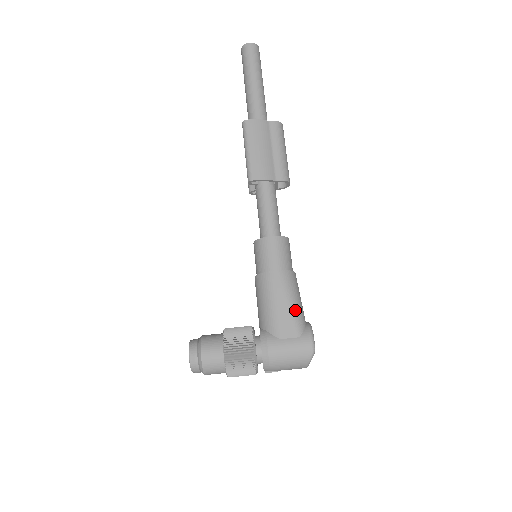
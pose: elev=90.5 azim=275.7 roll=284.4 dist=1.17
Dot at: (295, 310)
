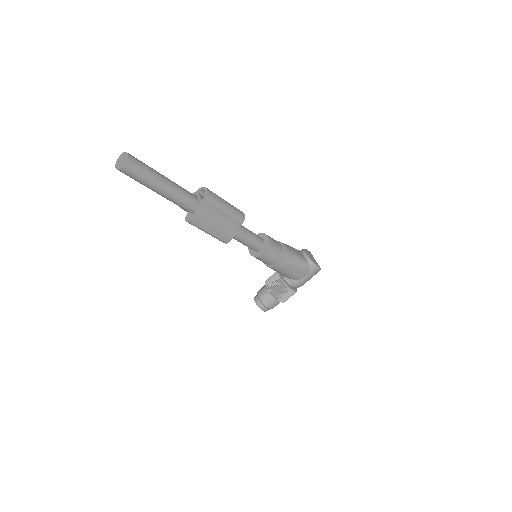
Dot at: (300, 266)
